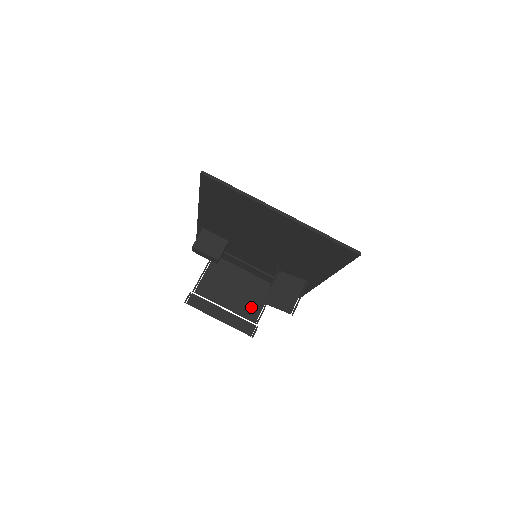
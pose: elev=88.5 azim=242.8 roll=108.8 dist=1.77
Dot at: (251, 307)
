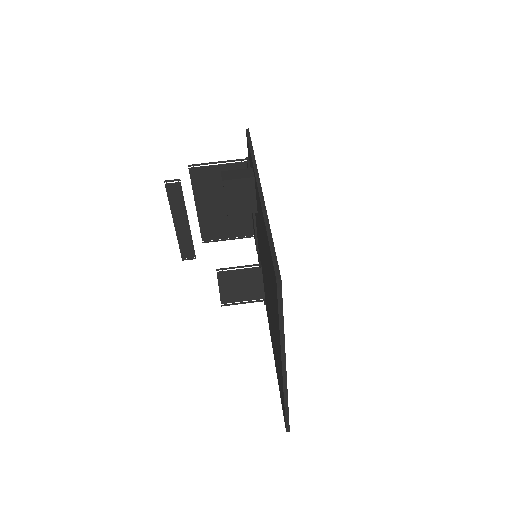
Dot at: (216, 229)
